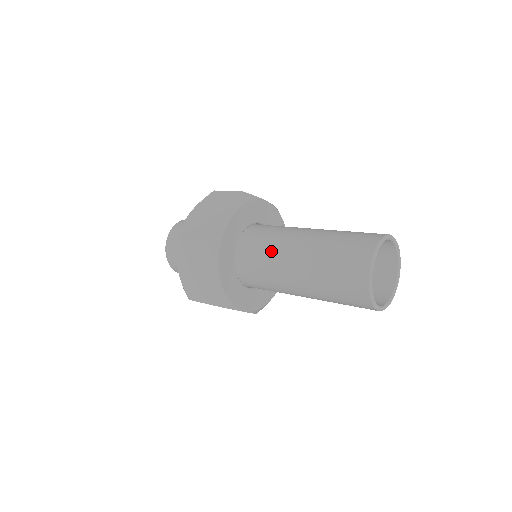
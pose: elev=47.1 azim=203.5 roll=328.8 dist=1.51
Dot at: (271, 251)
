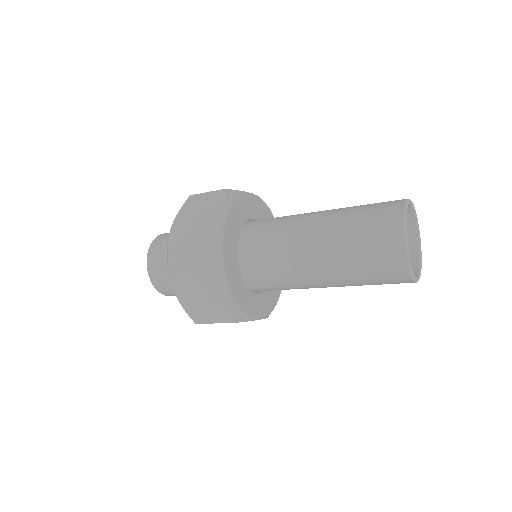
Dot at: (288, 217)
